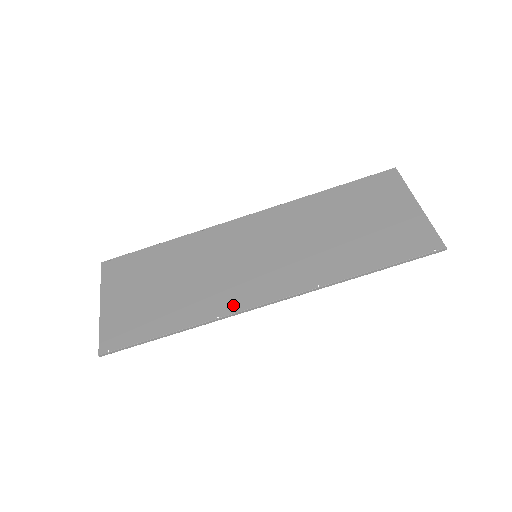
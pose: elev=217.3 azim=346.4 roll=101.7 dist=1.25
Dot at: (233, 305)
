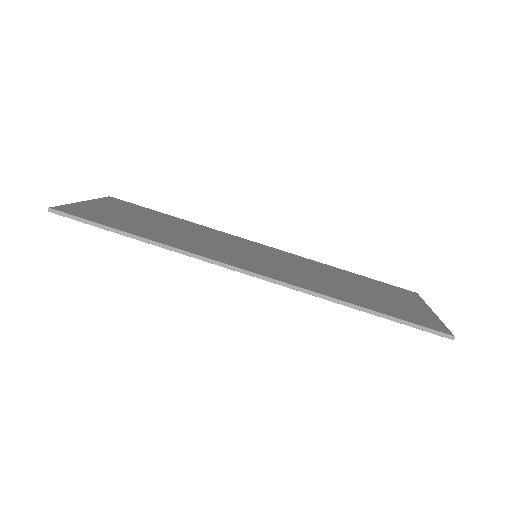
Dot at: (212, 256)
